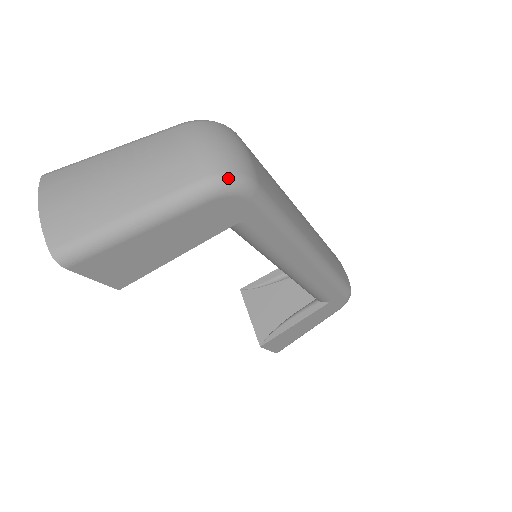
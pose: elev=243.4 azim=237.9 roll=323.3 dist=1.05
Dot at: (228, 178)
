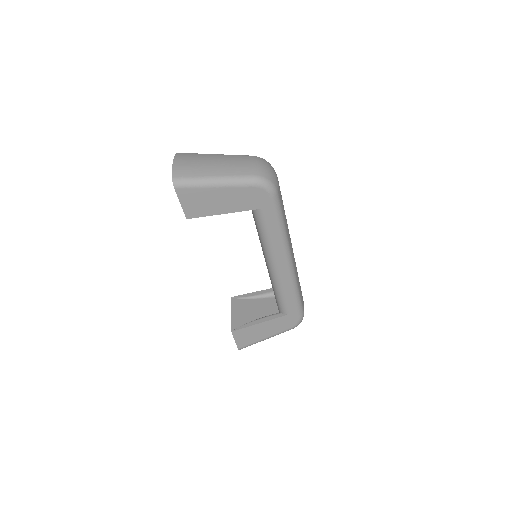
Dot at: (266, 180)
